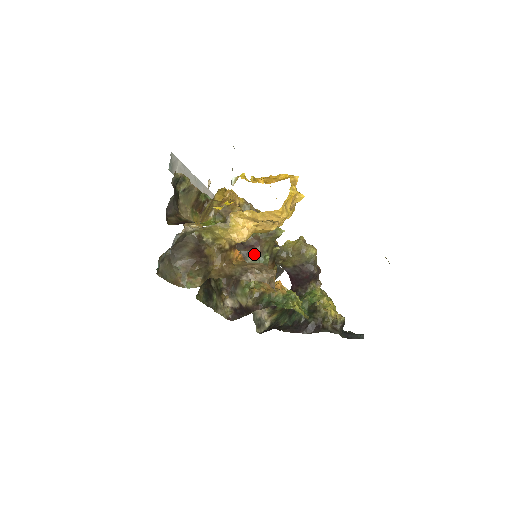
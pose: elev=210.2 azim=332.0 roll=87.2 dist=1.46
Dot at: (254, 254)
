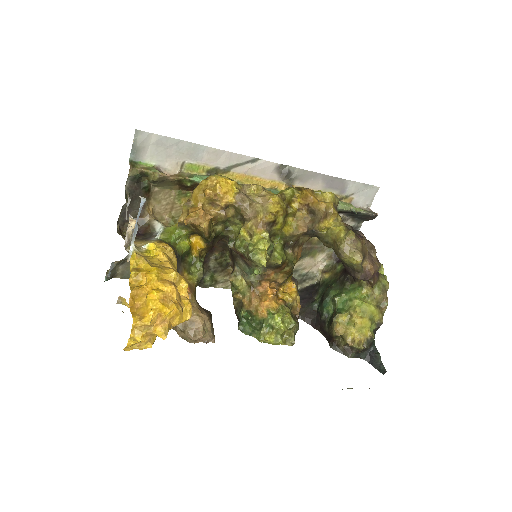
Dot at: (244, 261)
